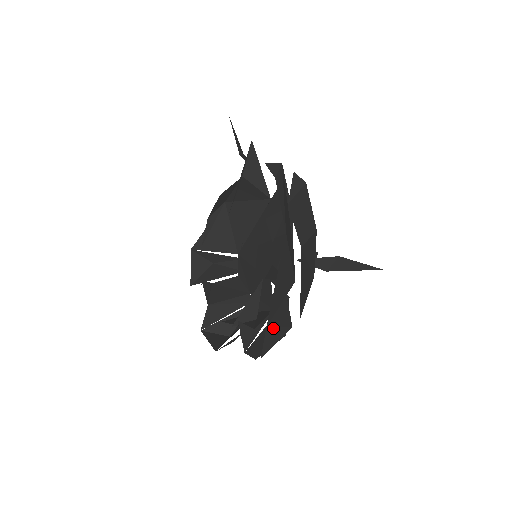
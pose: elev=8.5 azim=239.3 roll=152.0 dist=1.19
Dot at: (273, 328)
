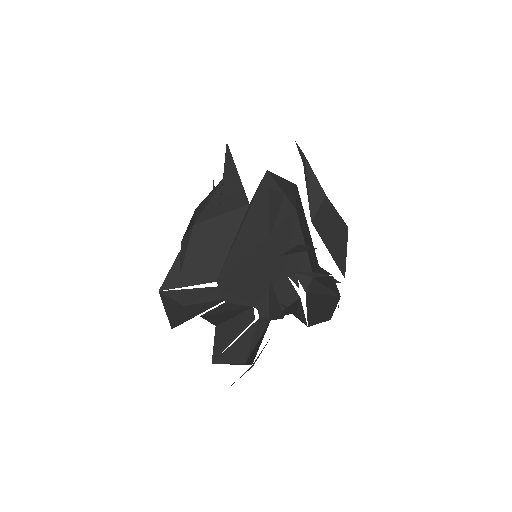
Dot at: (334, 282)
